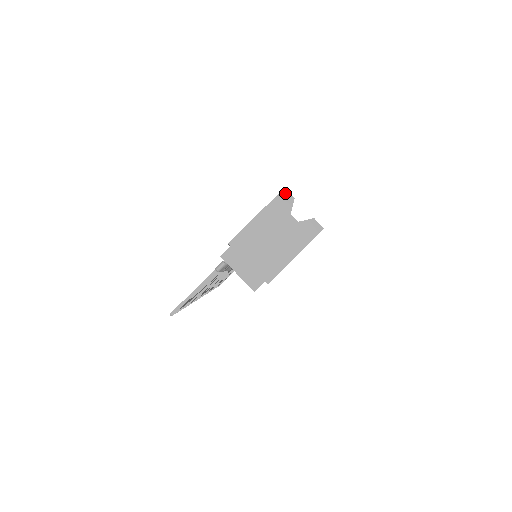
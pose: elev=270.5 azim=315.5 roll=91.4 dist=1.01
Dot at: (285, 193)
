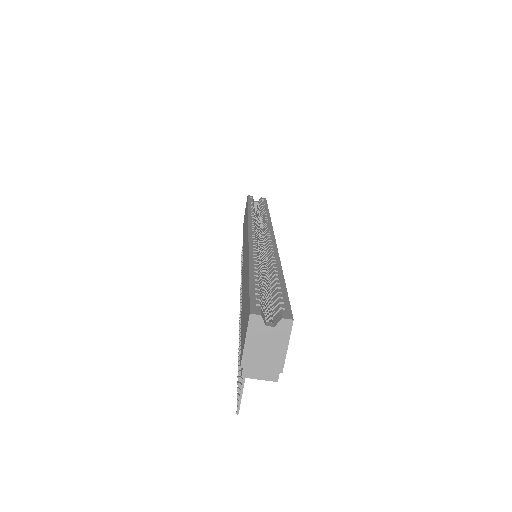
Dot at: (253, 316)
